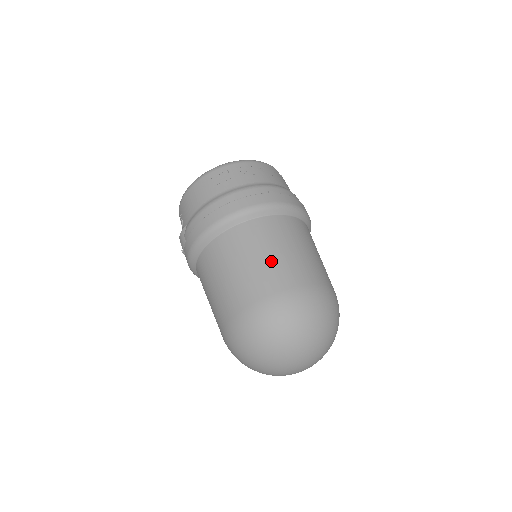
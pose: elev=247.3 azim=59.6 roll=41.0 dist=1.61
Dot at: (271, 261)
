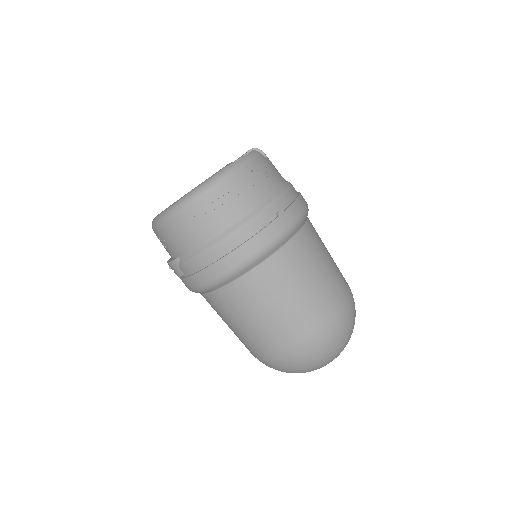
Dot at: (302, 299)
